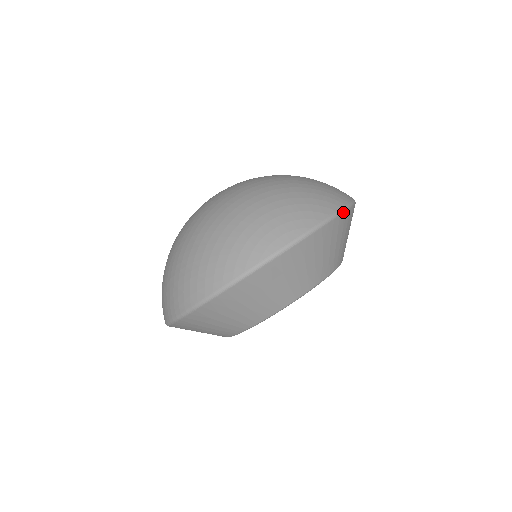
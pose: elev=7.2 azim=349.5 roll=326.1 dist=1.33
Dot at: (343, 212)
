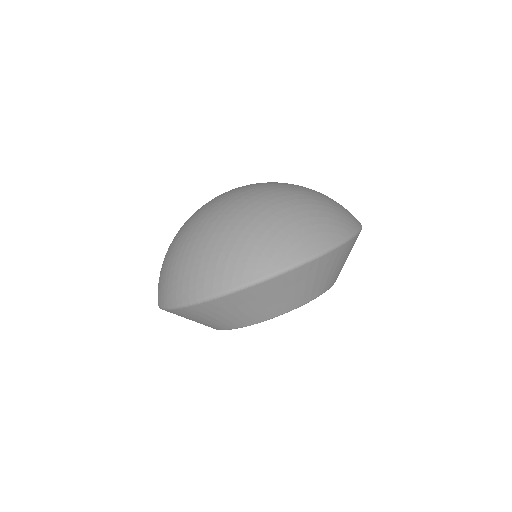
Dot at: (359, 233)
